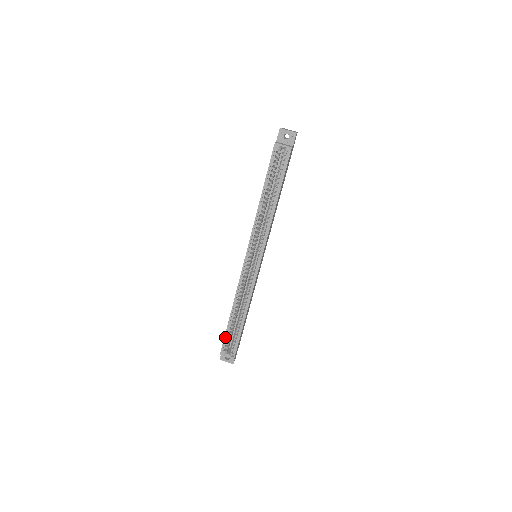
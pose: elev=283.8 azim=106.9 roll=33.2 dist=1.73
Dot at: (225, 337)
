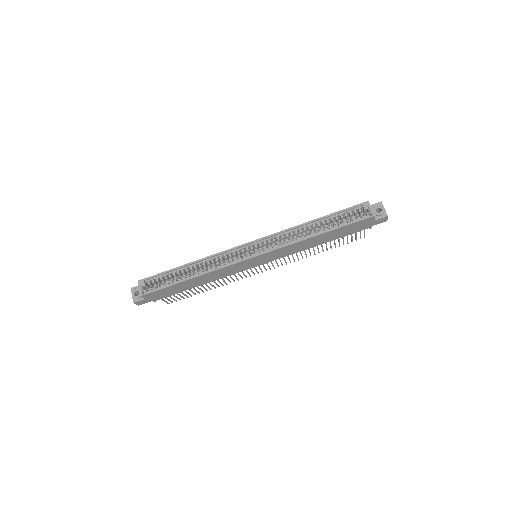
Dot at: (160, 274)
